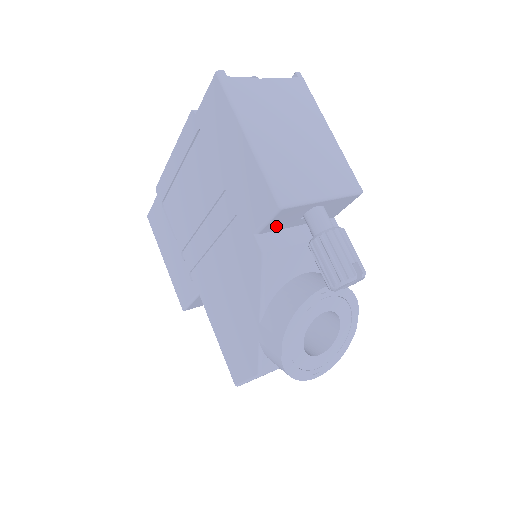
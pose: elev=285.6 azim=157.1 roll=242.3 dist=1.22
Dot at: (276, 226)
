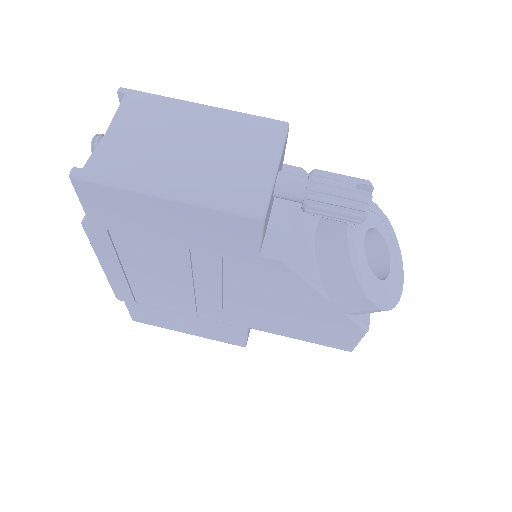
Dot at: (265, 229)
